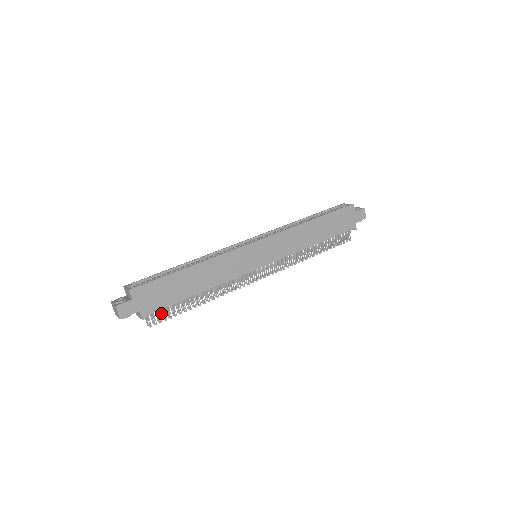
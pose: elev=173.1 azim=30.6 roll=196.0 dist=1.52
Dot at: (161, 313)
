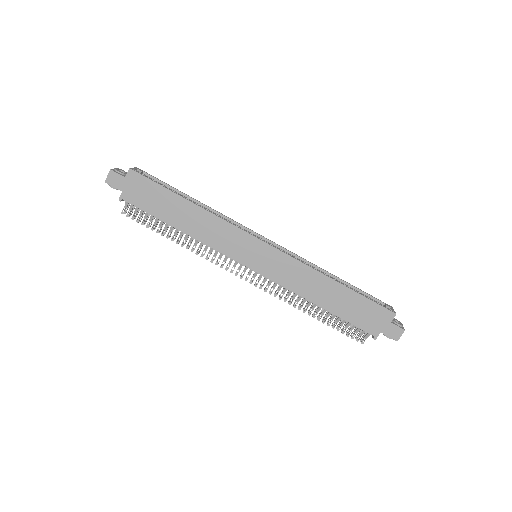
Dot at: (141, 214)
